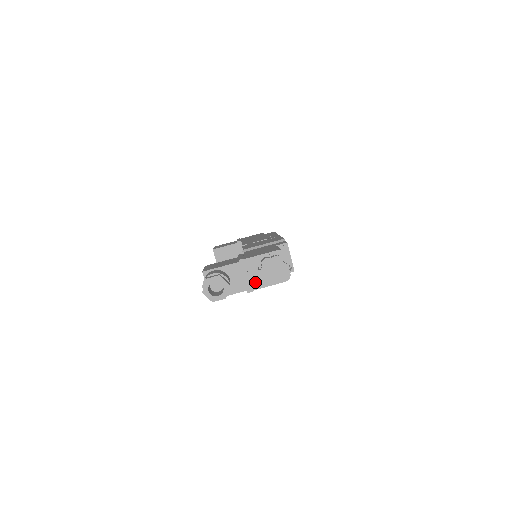
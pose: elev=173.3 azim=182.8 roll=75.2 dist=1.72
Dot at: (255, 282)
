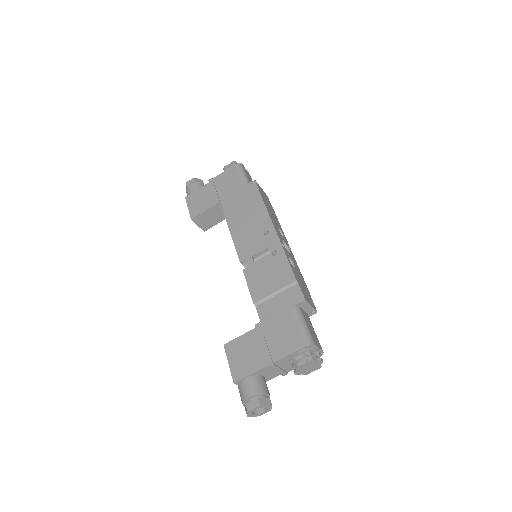
Dot at: (289, 368)
